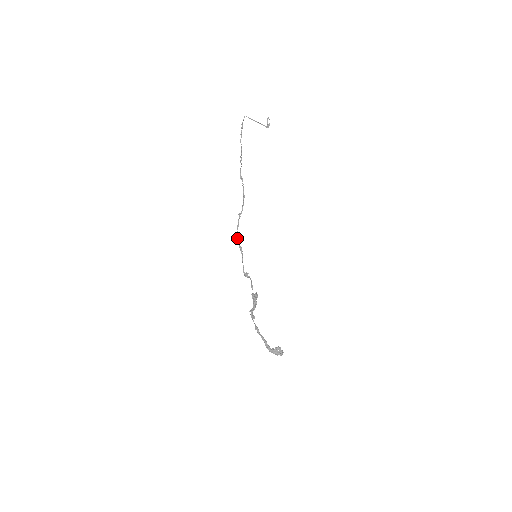
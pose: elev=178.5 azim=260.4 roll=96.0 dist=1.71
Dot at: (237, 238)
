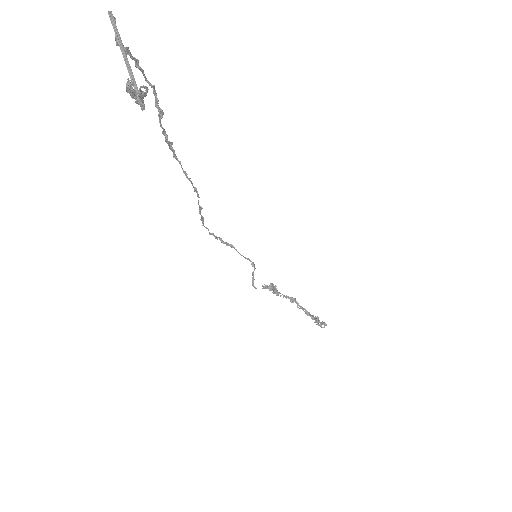
Dot at: occluded
